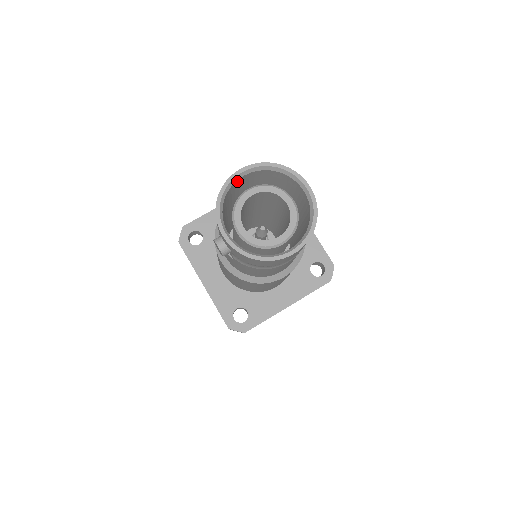
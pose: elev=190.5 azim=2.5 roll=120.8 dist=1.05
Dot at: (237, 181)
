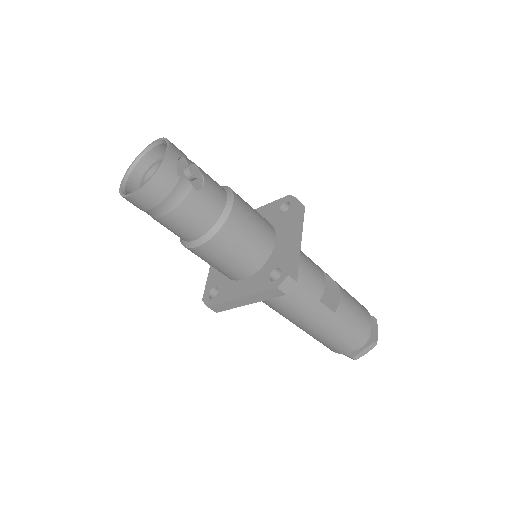
Dot at: (153, 151)
